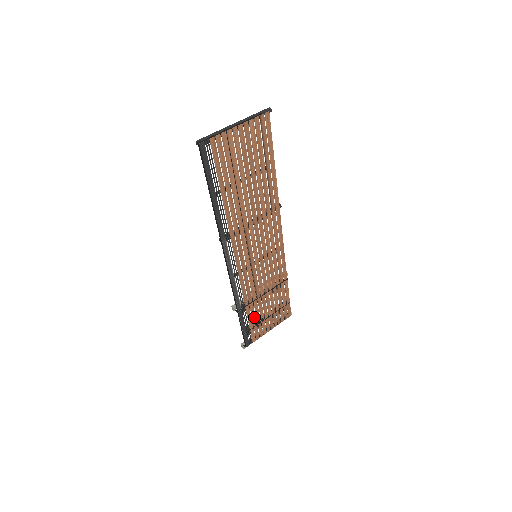
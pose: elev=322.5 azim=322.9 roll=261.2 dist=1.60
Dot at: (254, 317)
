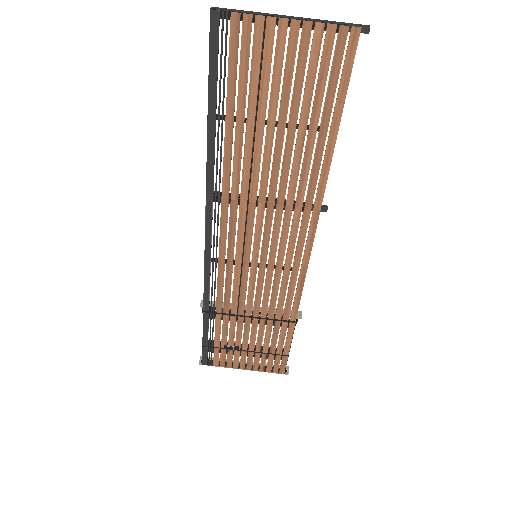
Dot at: (225, 336)
